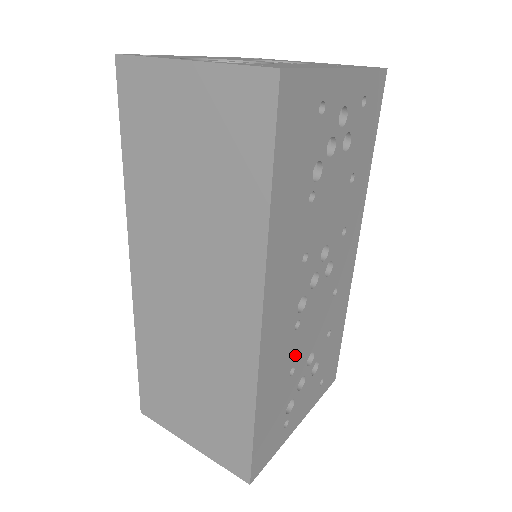
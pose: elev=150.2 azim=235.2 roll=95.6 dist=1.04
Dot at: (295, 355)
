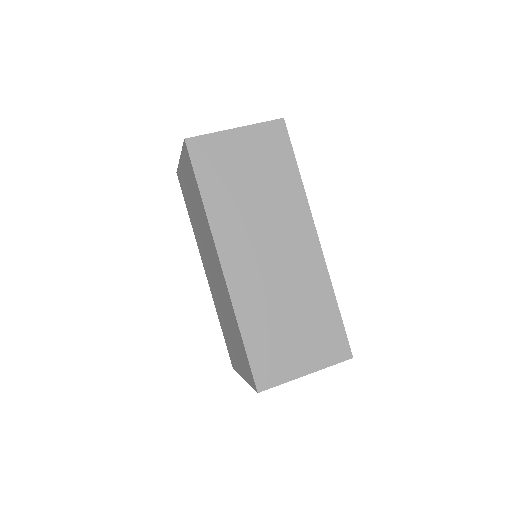
Dot at: occluded
